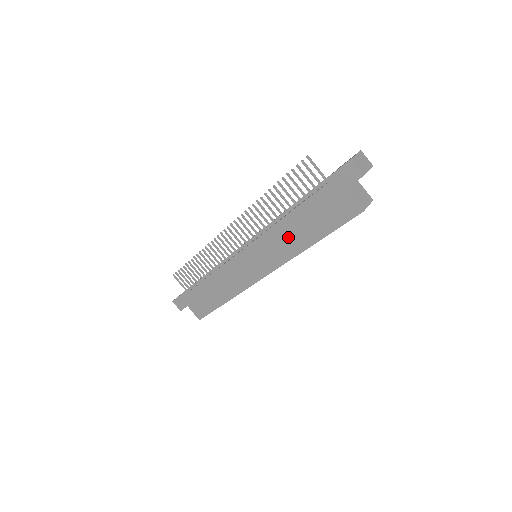
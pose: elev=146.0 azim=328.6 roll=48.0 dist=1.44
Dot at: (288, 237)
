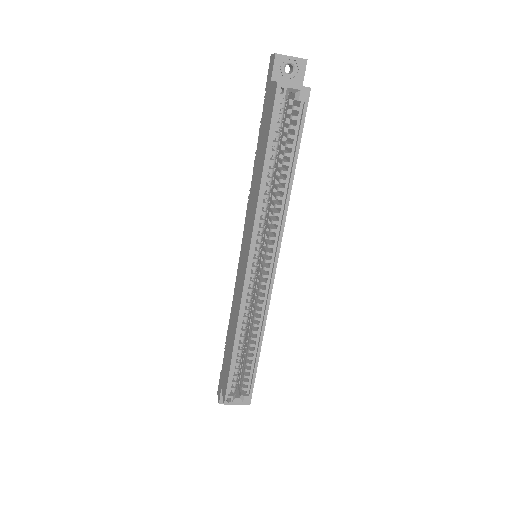
Dot at: (255, 186)
